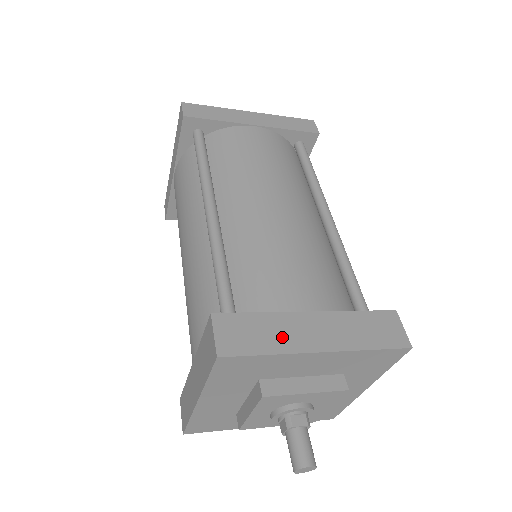
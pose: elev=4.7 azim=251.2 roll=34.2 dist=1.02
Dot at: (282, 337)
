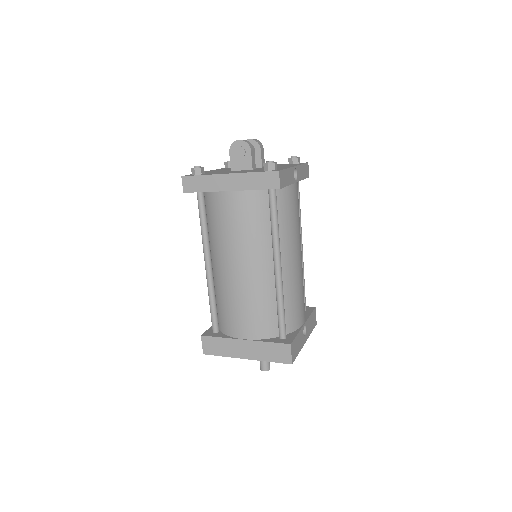
Dot at: (229, 350)
